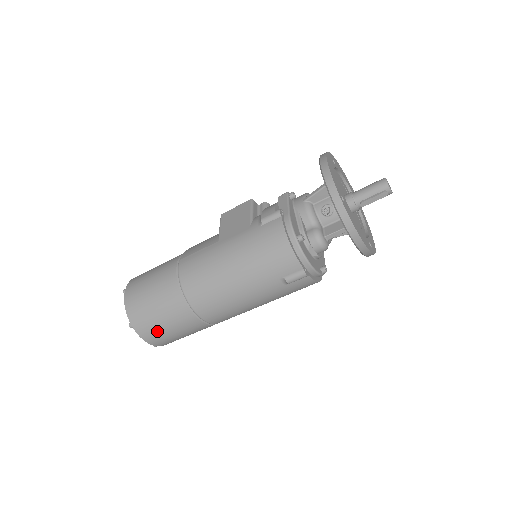
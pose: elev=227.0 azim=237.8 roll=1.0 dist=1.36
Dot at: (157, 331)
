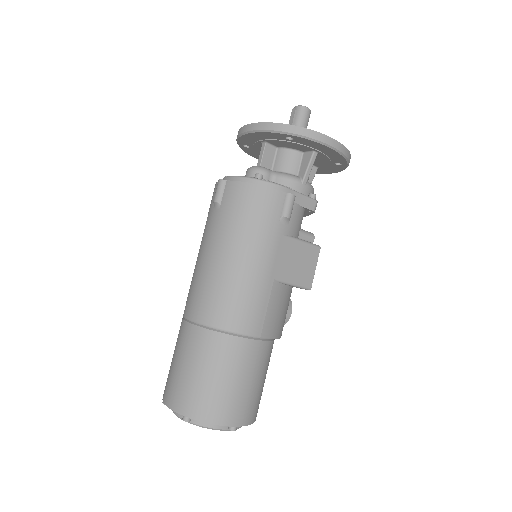
Dot at: (172, 379)
